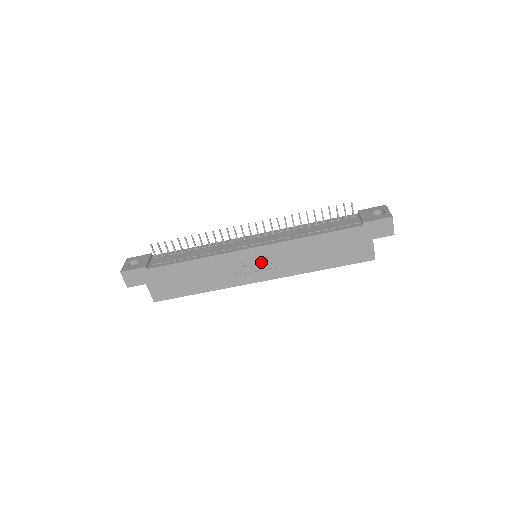
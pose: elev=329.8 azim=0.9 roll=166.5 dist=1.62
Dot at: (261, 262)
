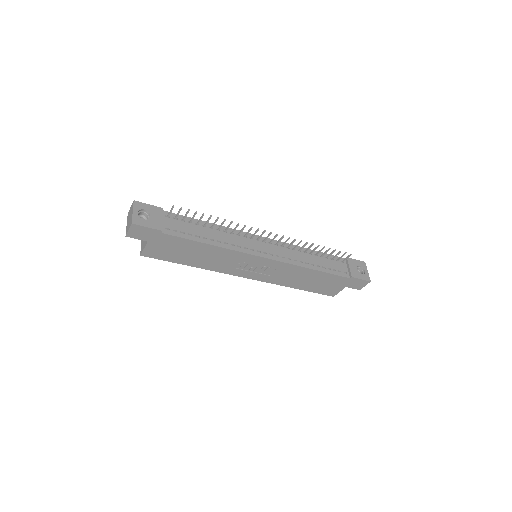
Dot at: (262, 268)
